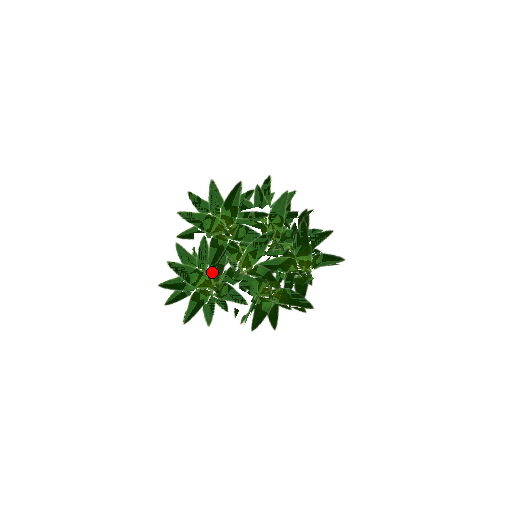
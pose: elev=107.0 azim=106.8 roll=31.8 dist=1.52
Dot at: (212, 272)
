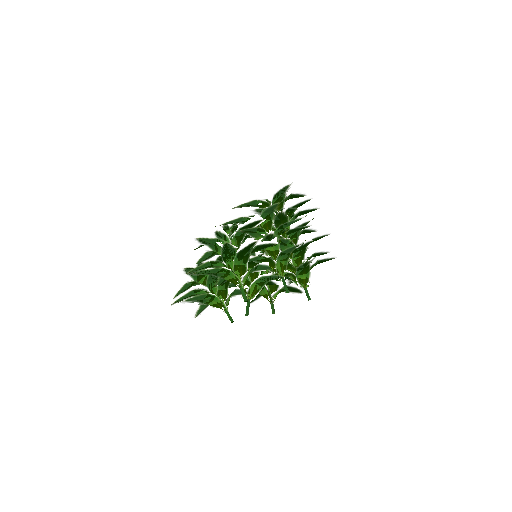
Dot at: (221, 291)
